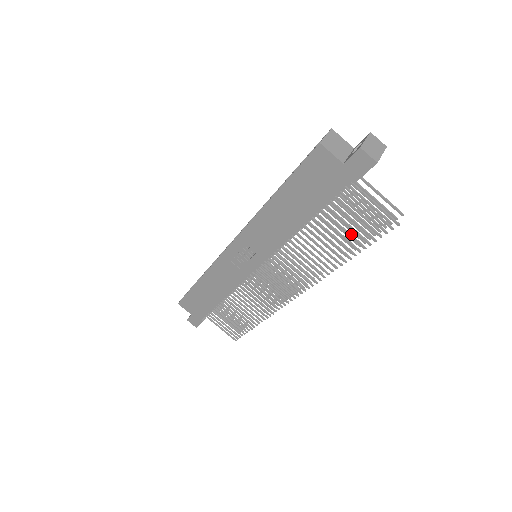
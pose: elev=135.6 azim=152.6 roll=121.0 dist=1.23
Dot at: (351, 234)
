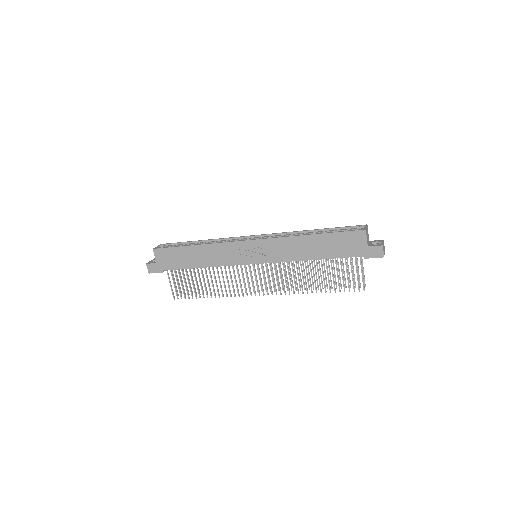
Dot at: occluded
